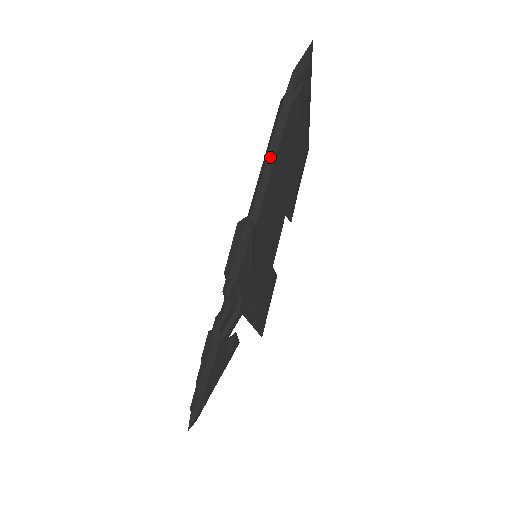
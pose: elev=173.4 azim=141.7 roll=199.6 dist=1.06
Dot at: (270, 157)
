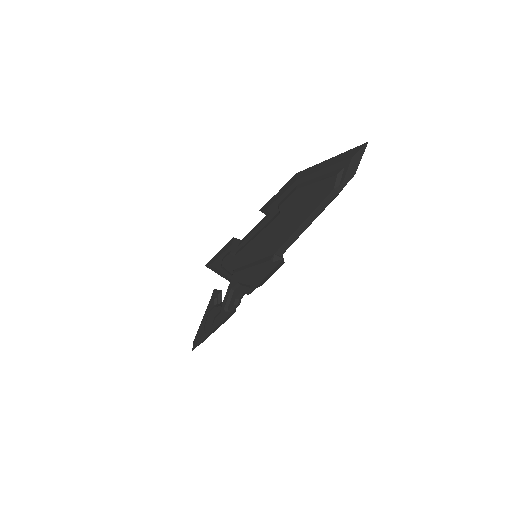
Dot at: occluded
